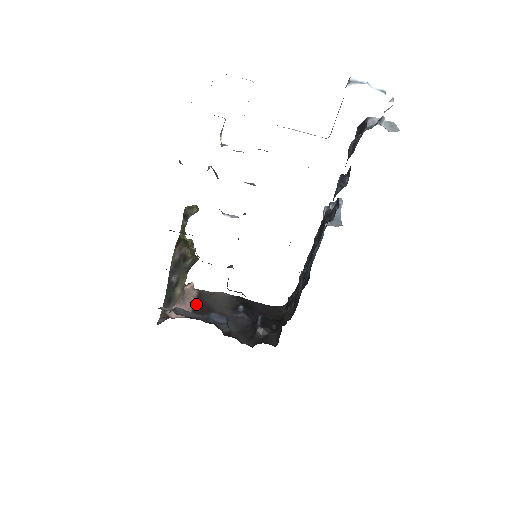
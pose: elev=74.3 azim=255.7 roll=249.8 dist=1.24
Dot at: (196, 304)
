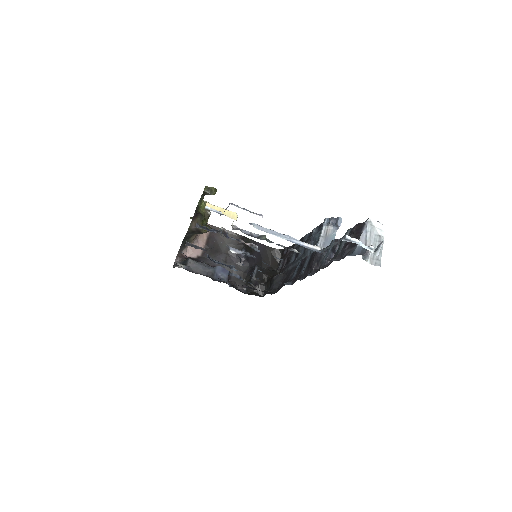
Dot at: (207, 243)
